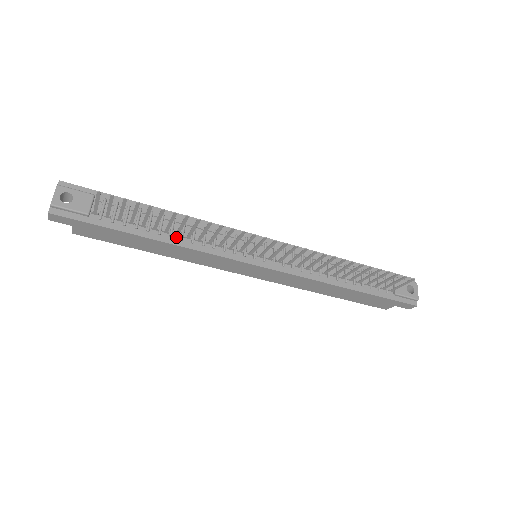
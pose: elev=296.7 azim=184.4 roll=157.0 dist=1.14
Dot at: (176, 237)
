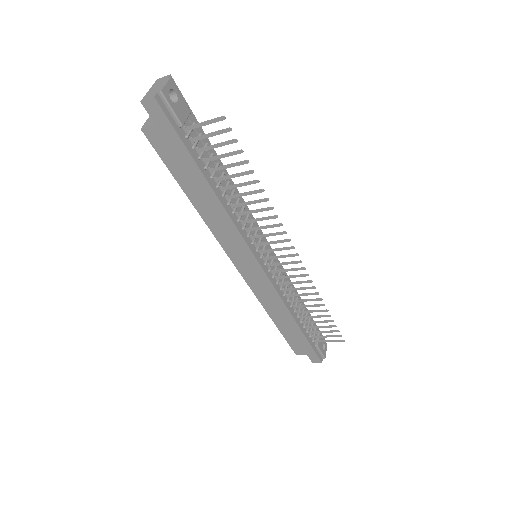
Dot at: (225, 199)
